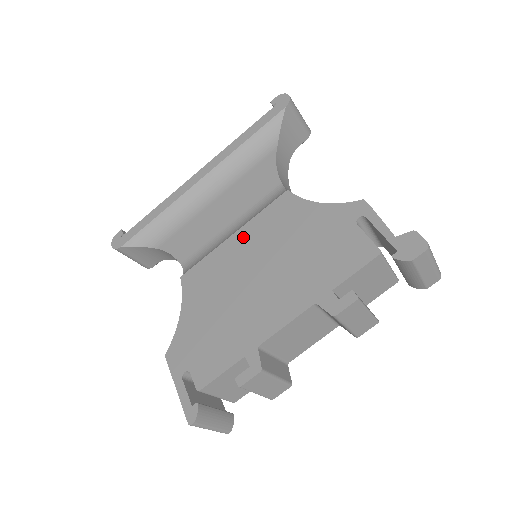
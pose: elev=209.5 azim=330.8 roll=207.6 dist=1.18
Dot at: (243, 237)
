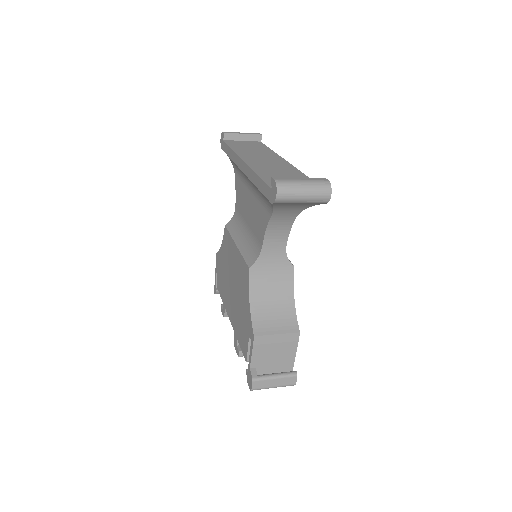
Dot at: (236, 255)
